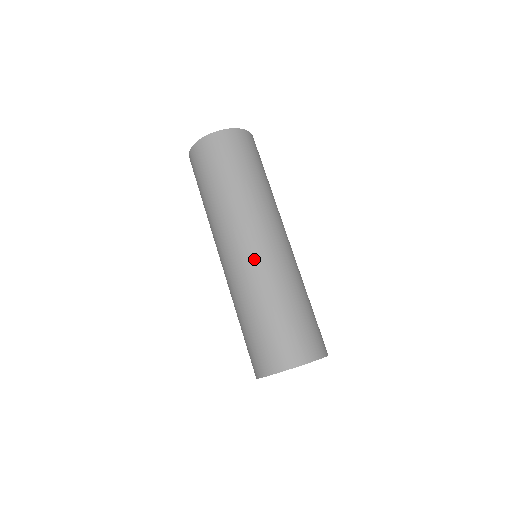
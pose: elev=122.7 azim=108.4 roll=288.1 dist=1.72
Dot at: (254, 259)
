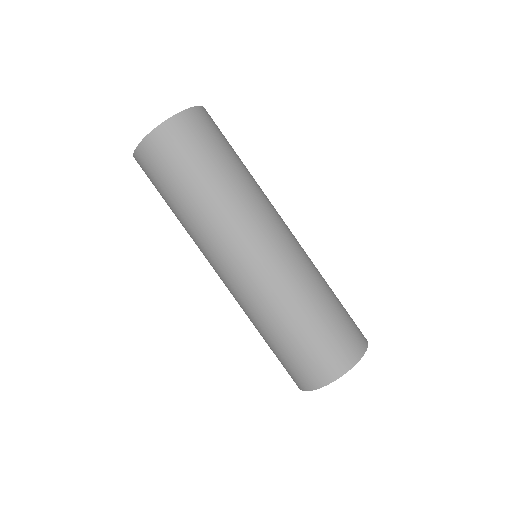
Dot at: (280, 258)
